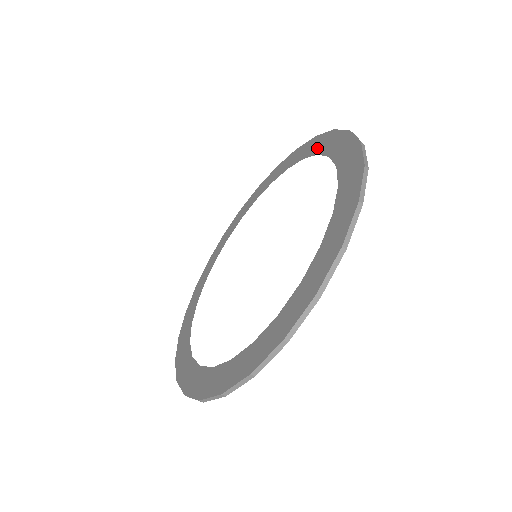
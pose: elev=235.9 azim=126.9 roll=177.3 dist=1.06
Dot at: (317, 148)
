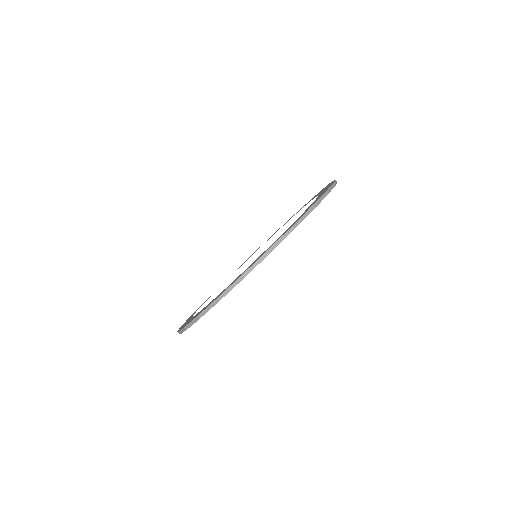
Dot at: (323, 191)
